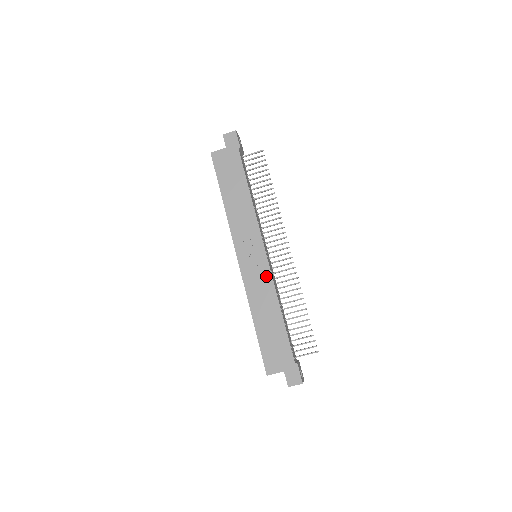
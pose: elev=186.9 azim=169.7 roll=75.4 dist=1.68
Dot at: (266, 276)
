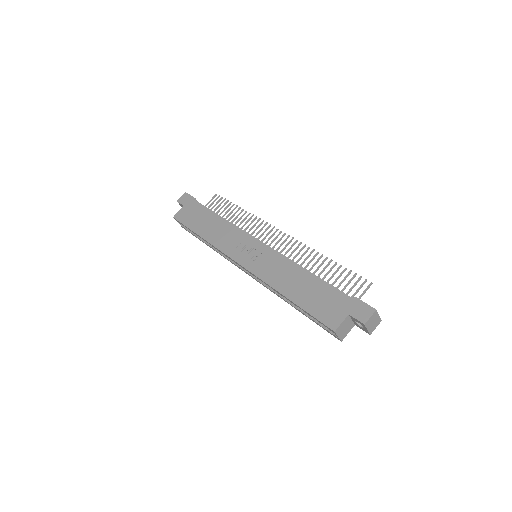
Dot at: (273, 256)
